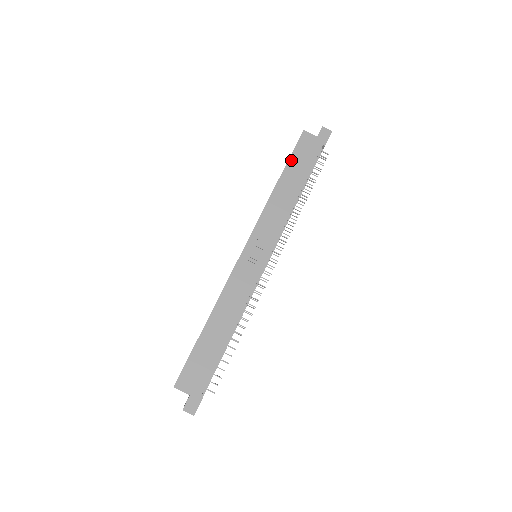
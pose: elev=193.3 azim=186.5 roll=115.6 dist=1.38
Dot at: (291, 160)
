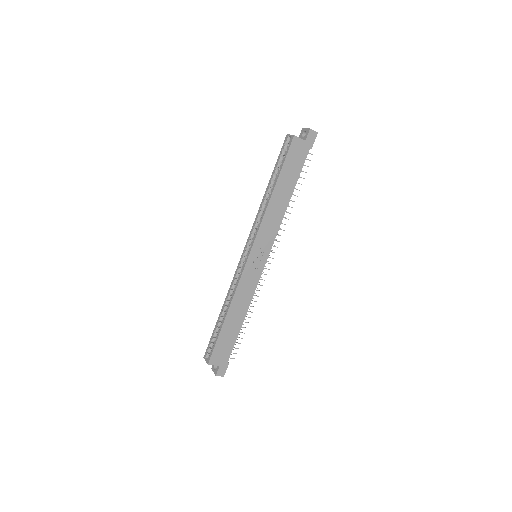
Dot at: (283, 169)
